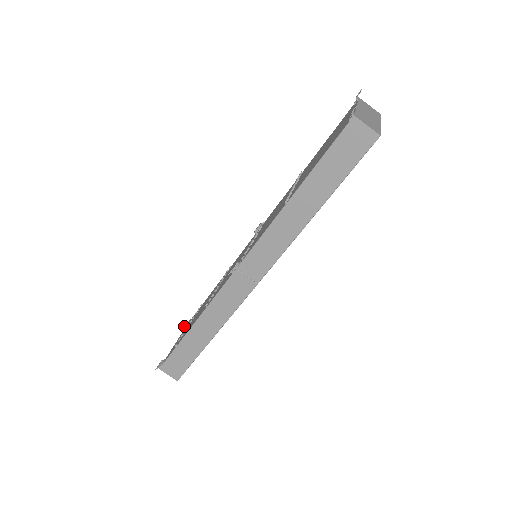
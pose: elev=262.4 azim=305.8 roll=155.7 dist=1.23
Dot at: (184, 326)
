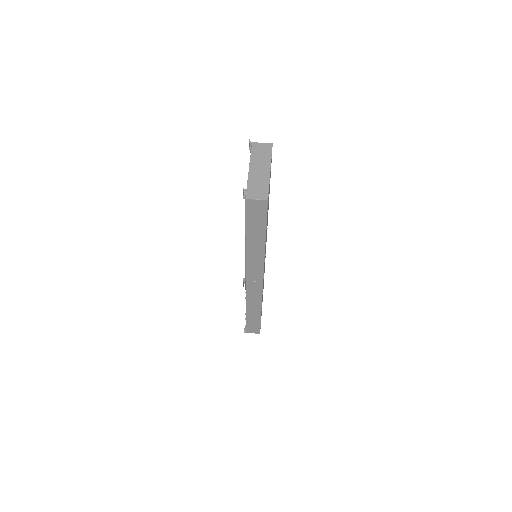
Dot at: occluded
